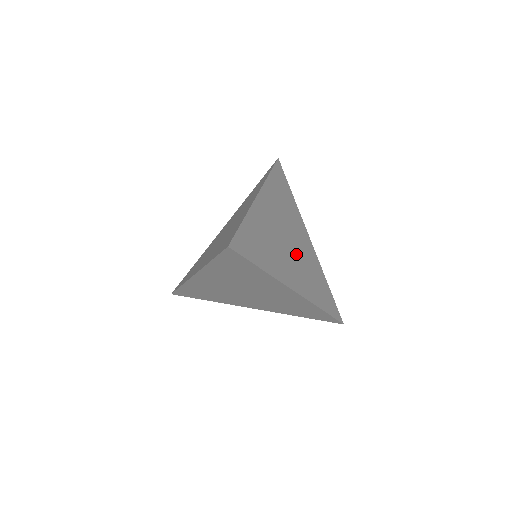
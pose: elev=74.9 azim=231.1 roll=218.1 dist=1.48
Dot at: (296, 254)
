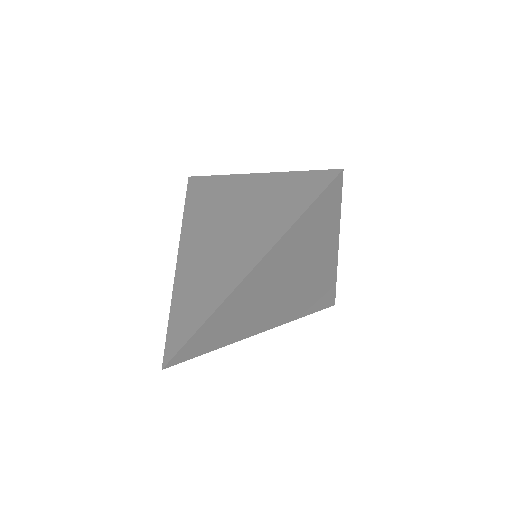
Dot at: (289, 293)
